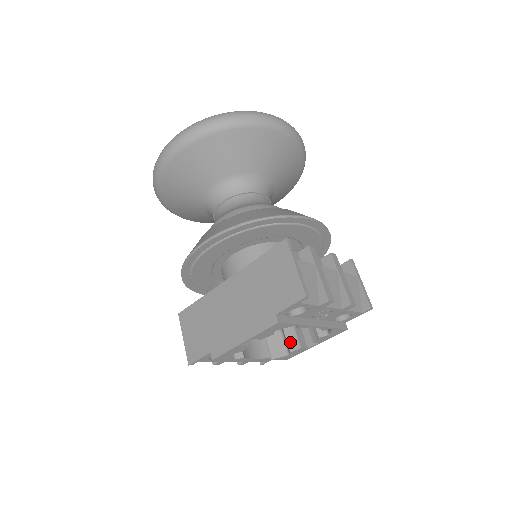
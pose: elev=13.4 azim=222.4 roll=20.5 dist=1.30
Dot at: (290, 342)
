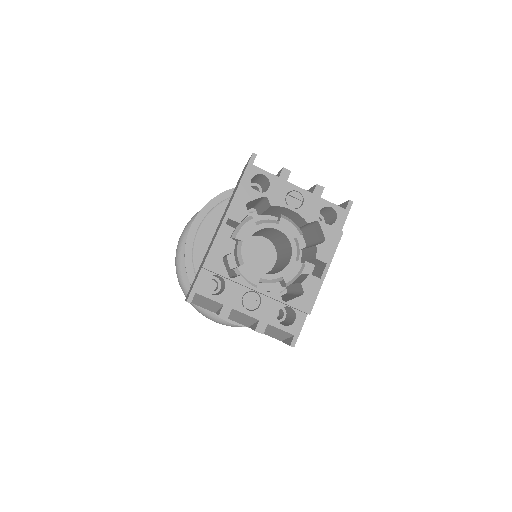
Dot at: (300, 281)
